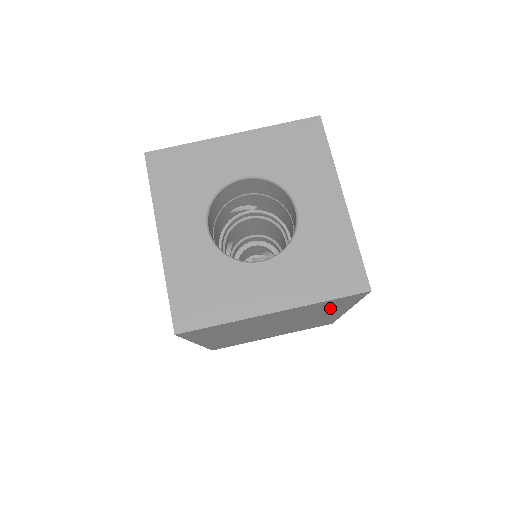
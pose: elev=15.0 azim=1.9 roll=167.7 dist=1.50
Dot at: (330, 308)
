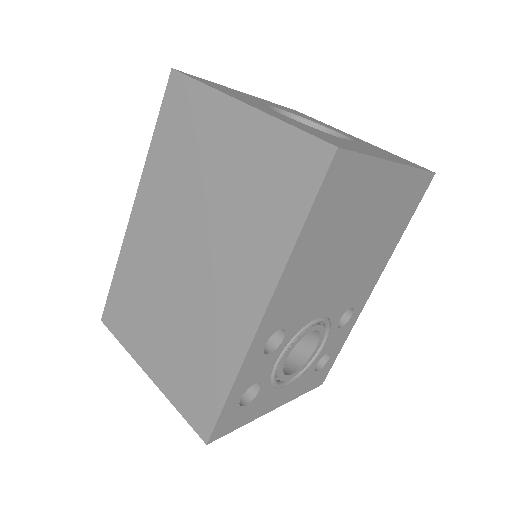
Dot at: (268, 218)
